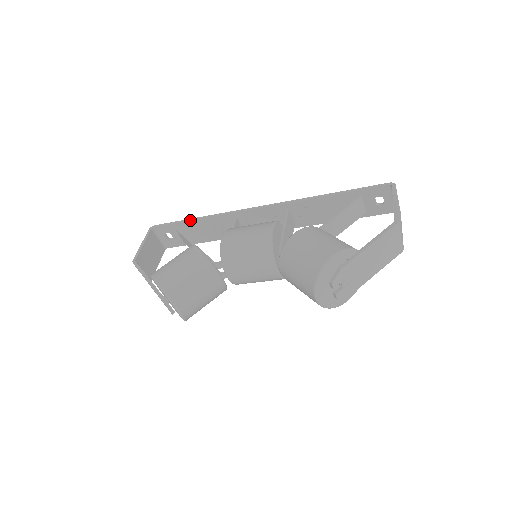
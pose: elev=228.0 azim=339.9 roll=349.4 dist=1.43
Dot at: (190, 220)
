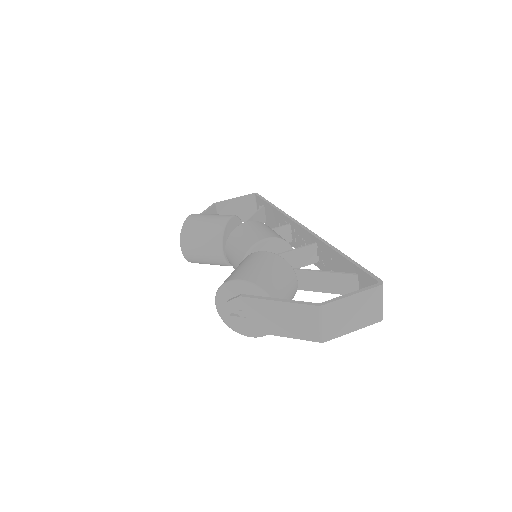
Dot at: (270, 204)
